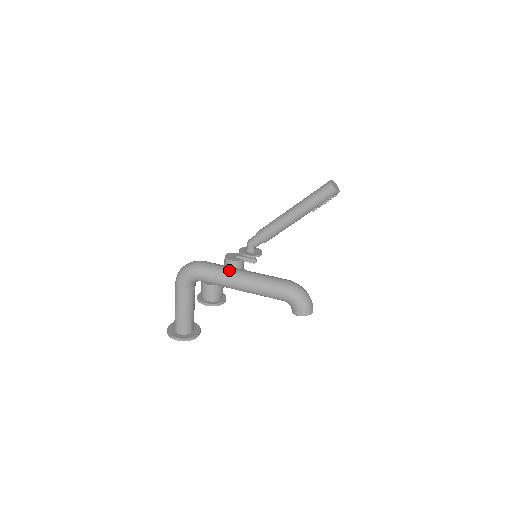
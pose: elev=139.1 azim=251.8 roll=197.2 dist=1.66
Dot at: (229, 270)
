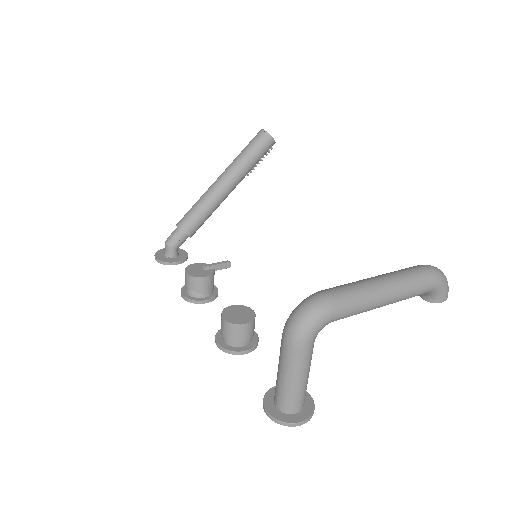
Dot at: (368, 287)
